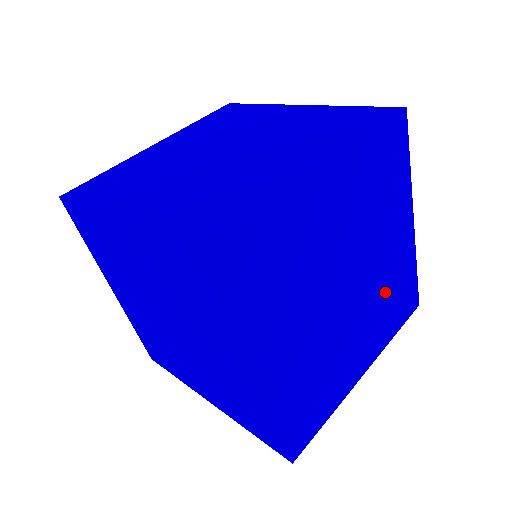
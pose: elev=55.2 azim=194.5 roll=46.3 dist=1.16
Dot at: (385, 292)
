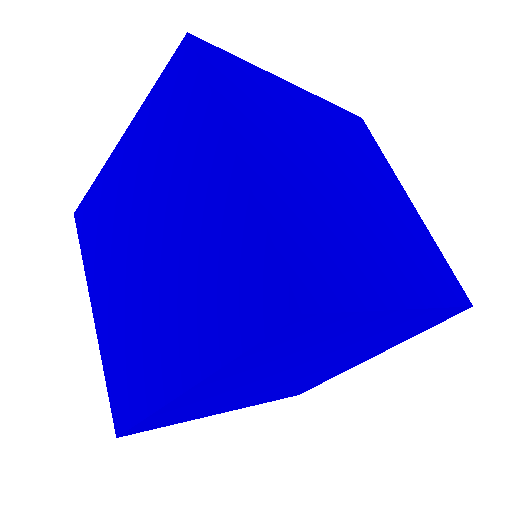
Dot at: (376, 341)
